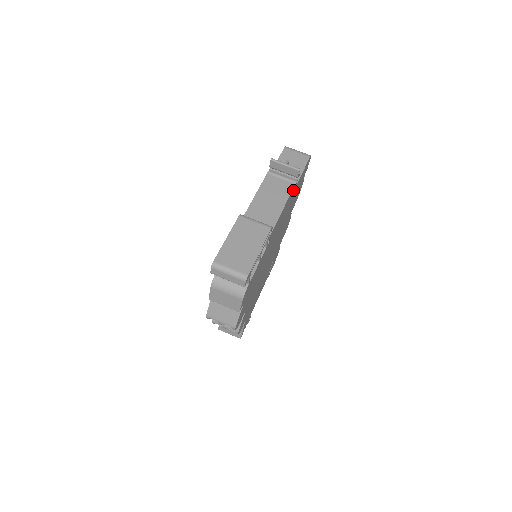
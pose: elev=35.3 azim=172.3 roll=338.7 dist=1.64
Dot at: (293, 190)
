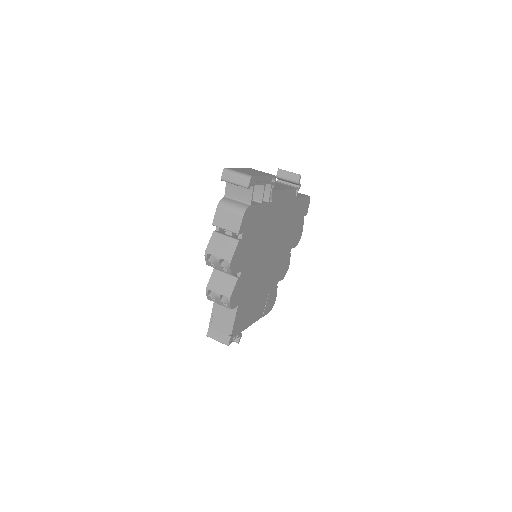
Dot at: (294, 195)
